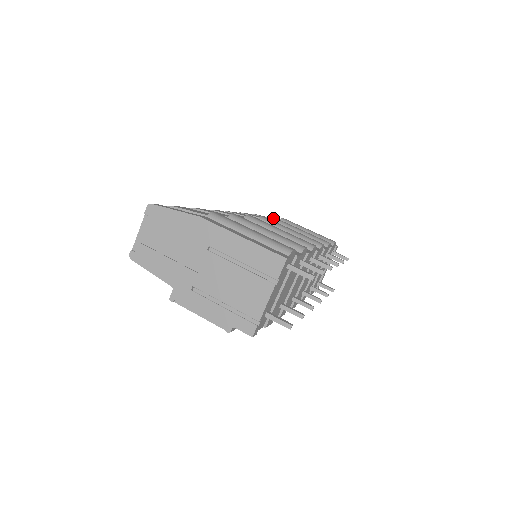
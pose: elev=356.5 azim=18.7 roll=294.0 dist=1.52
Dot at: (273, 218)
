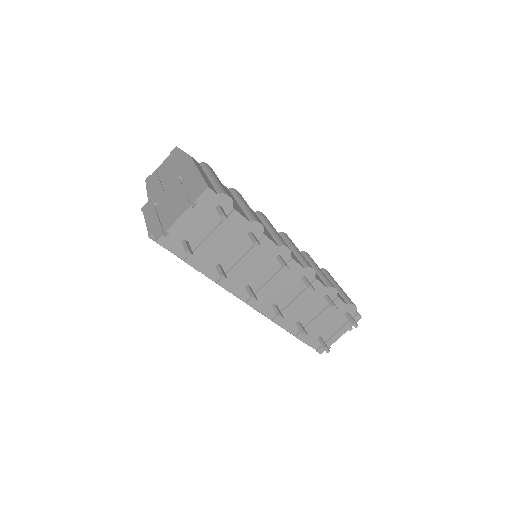
Dot at: (305, 252)
